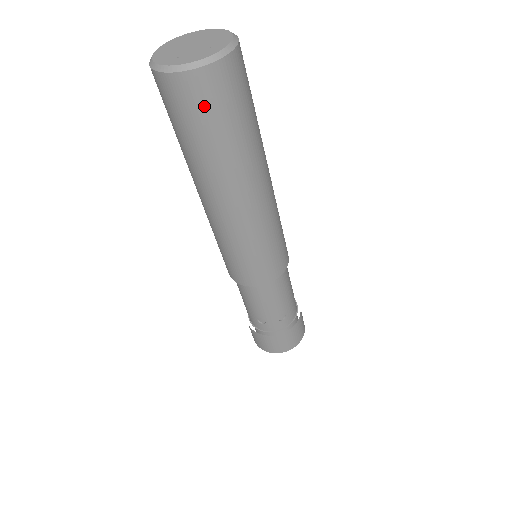
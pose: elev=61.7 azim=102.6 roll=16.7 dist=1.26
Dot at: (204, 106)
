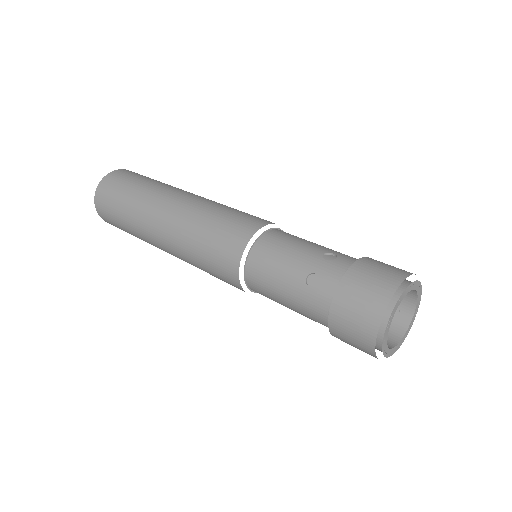
Dot at: (118, 182)
